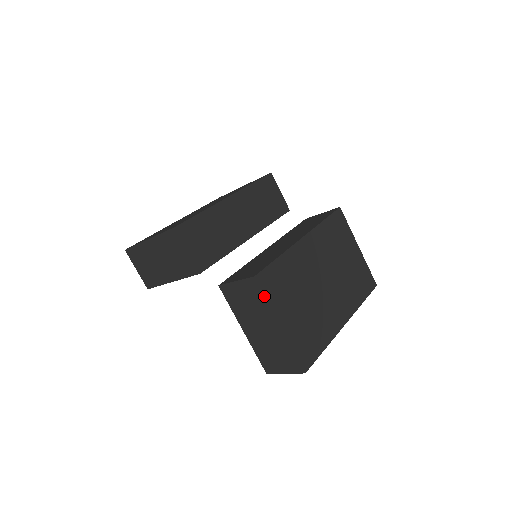
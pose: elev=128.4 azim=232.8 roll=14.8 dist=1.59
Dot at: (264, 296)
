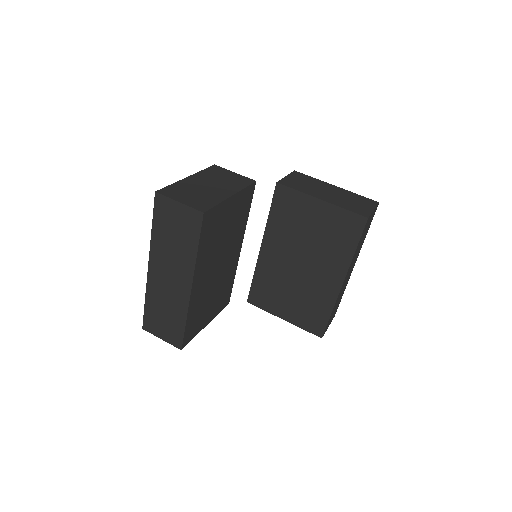
Dot at: (310, 176)
